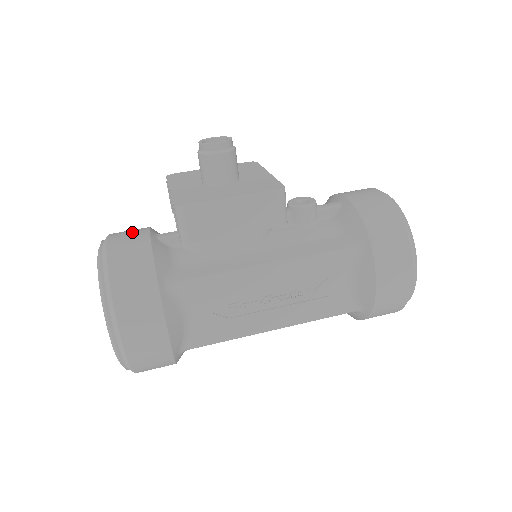
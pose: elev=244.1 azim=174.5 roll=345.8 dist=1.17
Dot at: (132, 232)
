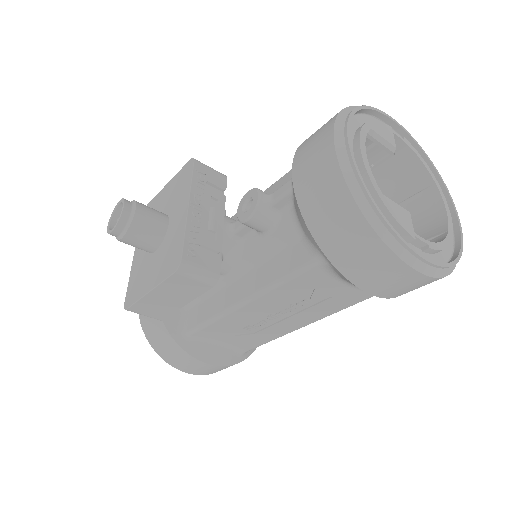
Dot at: occluded
